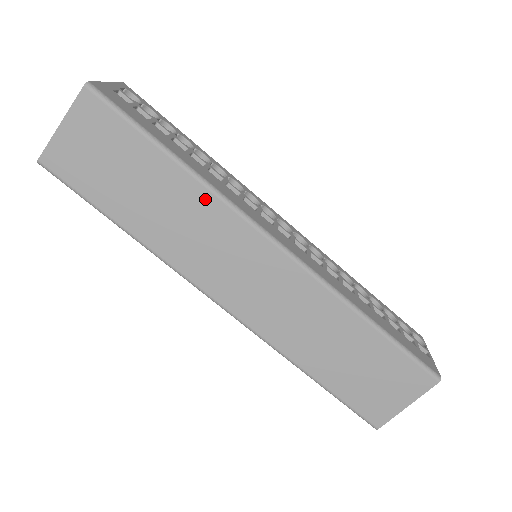
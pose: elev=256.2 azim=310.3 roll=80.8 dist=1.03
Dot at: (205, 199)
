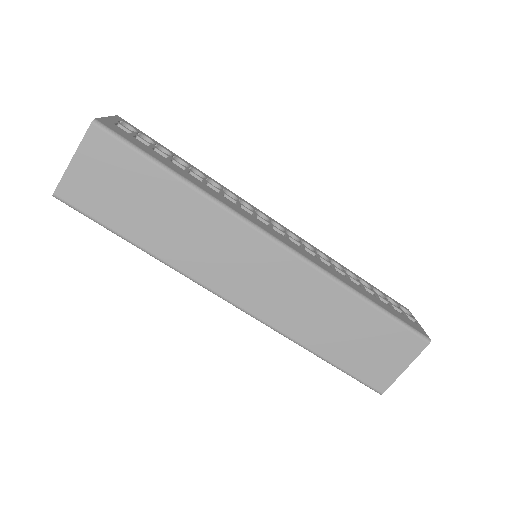
Dot at: (209, 210)
